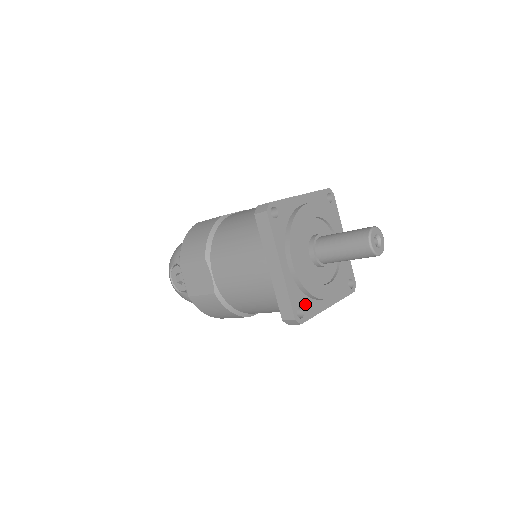
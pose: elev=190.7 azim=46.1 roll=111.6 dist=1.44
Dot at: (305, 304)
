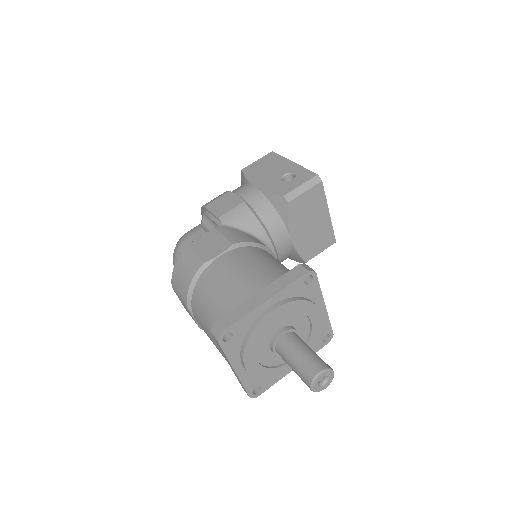
Dot at: (263, 382)
